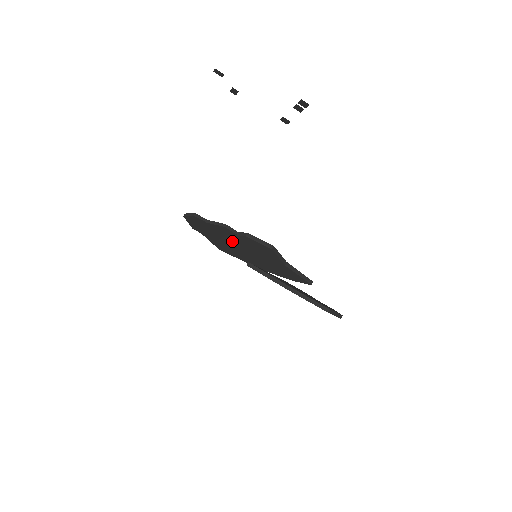
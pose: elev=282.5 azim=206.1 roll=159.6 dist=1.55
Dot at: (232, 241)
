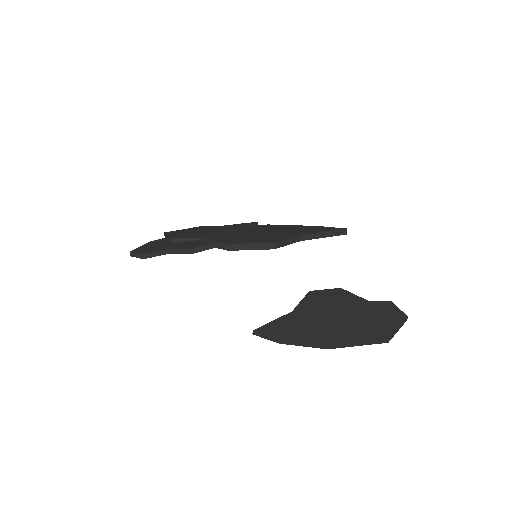
Dot at: occluded
